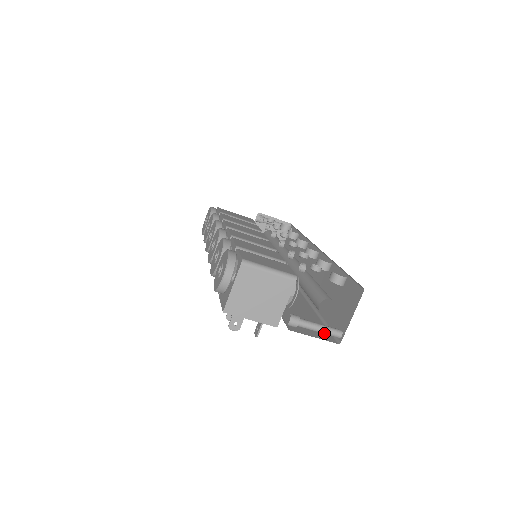
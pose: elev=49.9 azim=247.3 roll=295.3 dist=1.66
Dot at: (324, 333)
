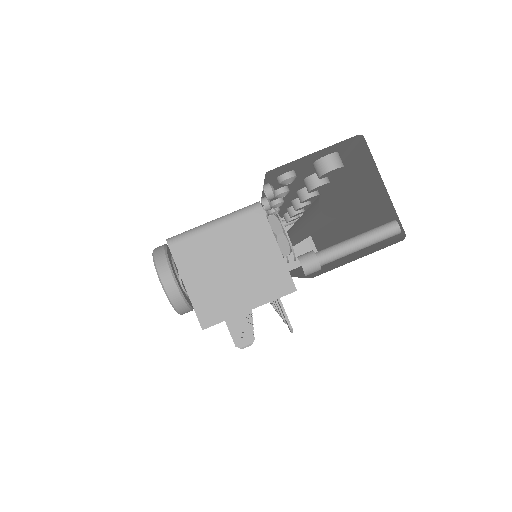
Dot at: (370, 243)
